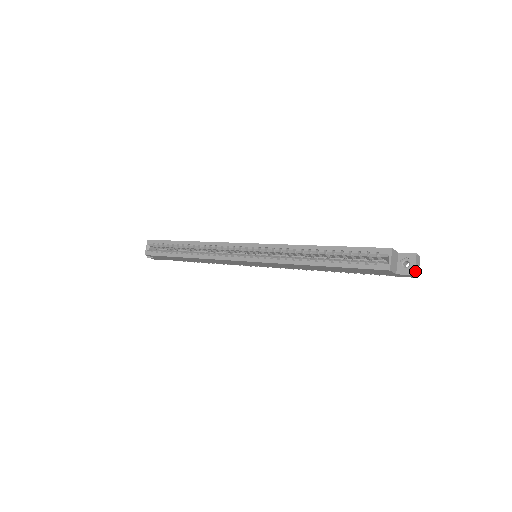
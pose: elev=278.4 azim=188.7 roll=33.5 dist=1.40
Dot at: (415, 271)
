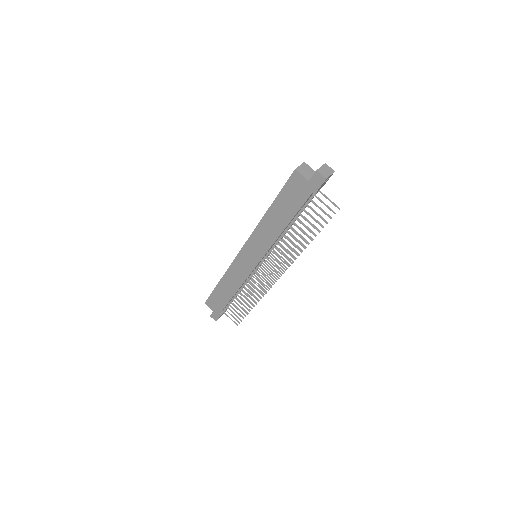
Dot at: (319, 170)
